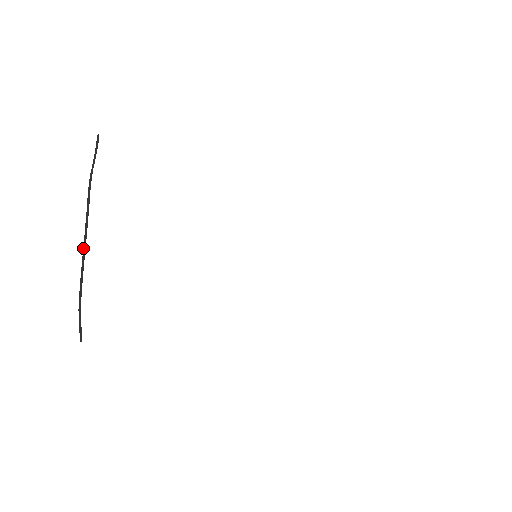
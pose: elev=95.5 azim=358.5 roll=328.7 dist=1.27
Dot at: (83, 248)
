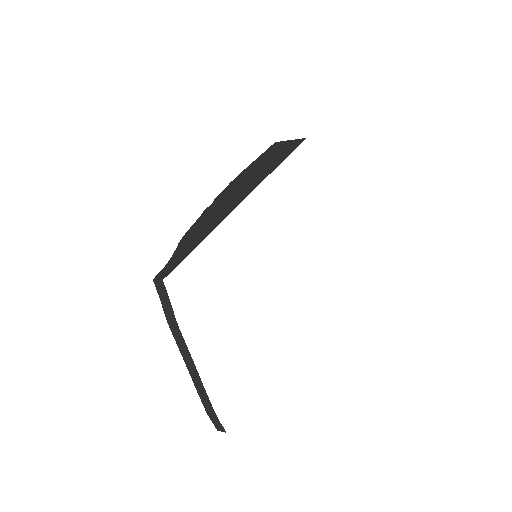
Dot at: (190, 375)
